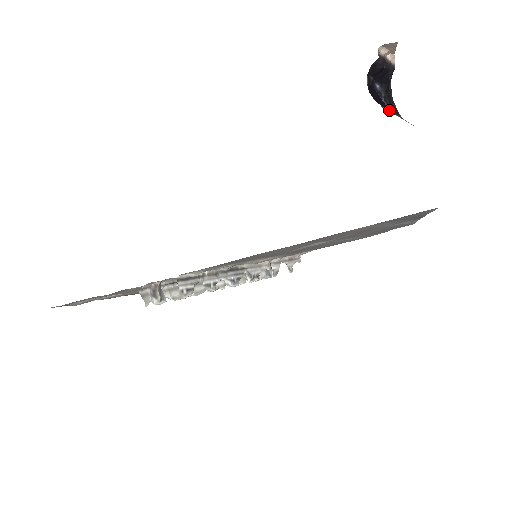
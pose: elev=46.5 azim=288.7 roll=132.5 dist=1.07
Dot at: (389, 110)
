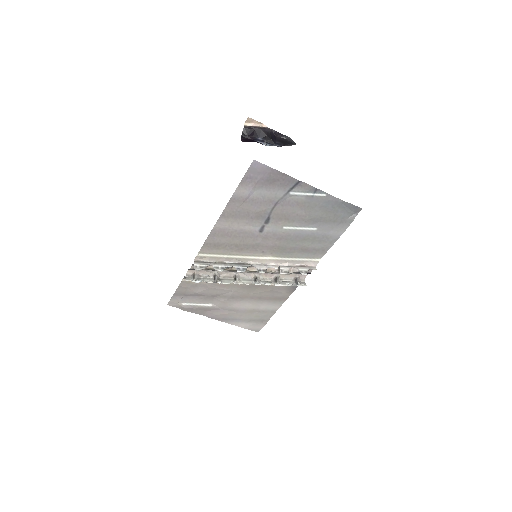
Dot at: occluded
